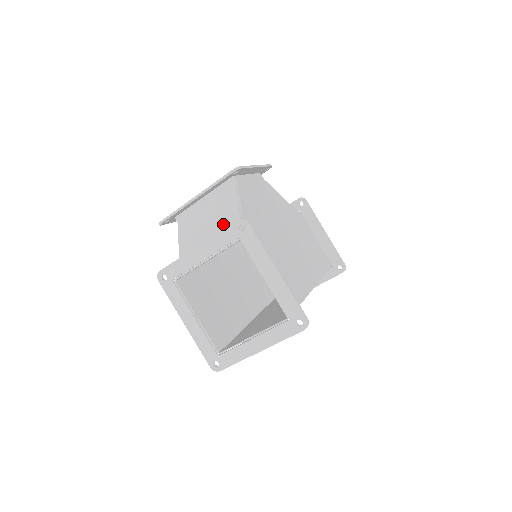
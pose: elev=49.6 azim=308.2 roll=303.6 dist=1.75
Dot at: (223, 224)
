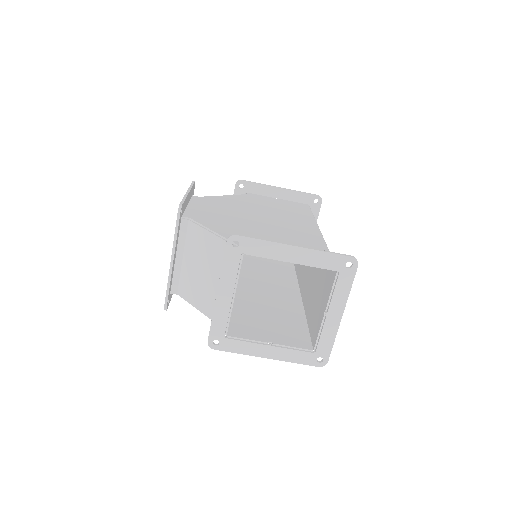
Dot at: (215, 258)
